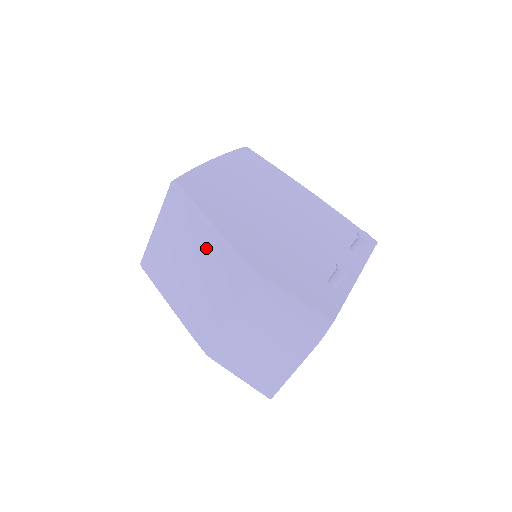
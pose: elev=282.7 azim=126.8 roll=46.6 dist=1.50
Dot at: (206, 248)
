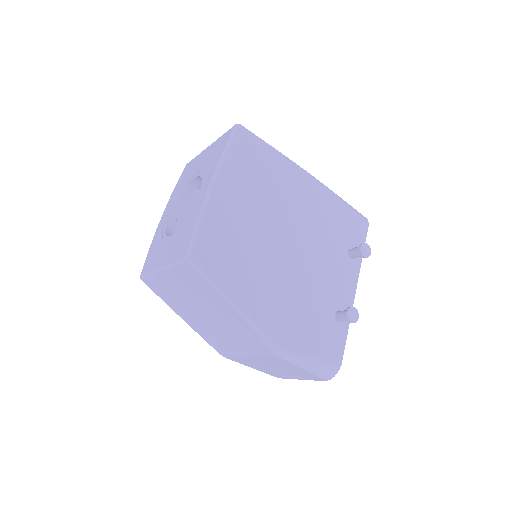
Dot at: (230, 317)
